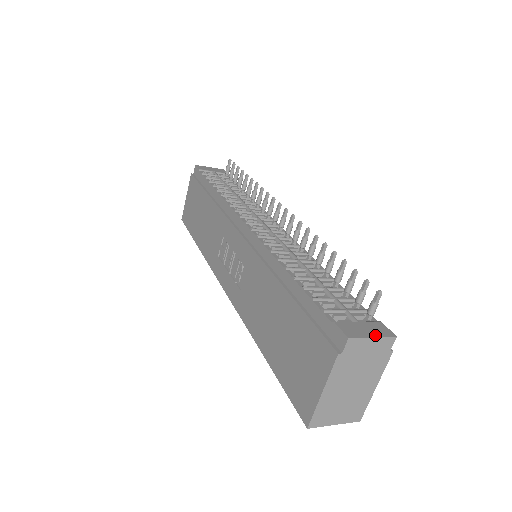
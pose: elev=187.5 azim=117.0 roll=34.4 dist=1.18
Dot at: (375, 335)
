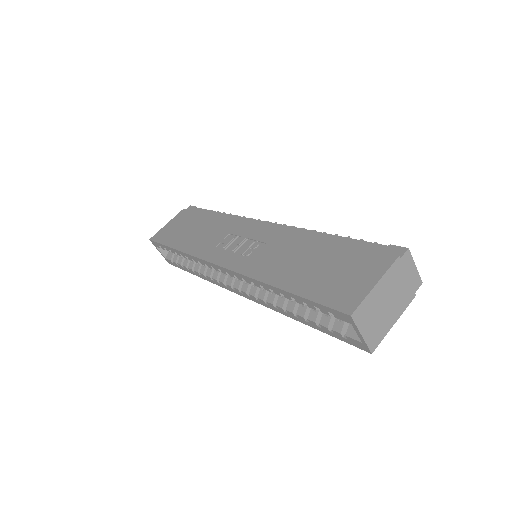
Dot at: (415, 268)
